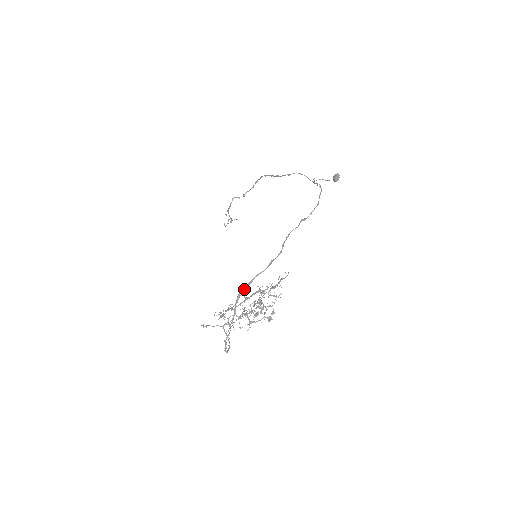
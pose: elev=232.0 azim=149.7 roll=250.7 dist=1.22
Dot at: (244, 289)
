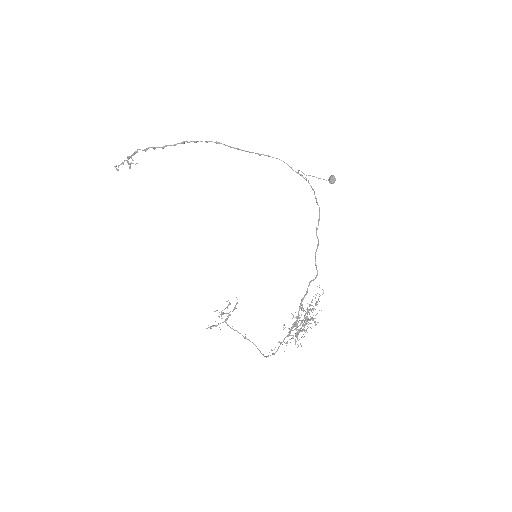
Dot at: (299, 315)
